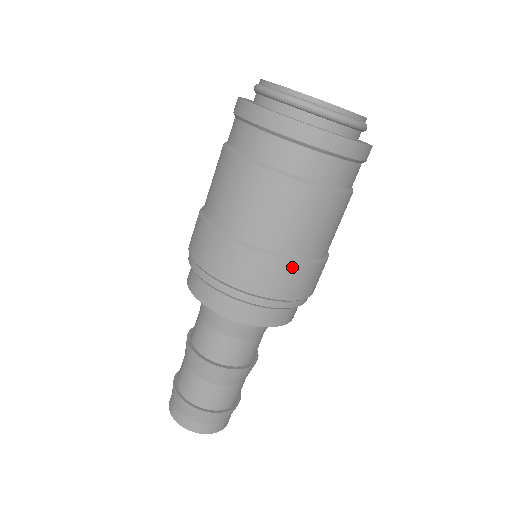
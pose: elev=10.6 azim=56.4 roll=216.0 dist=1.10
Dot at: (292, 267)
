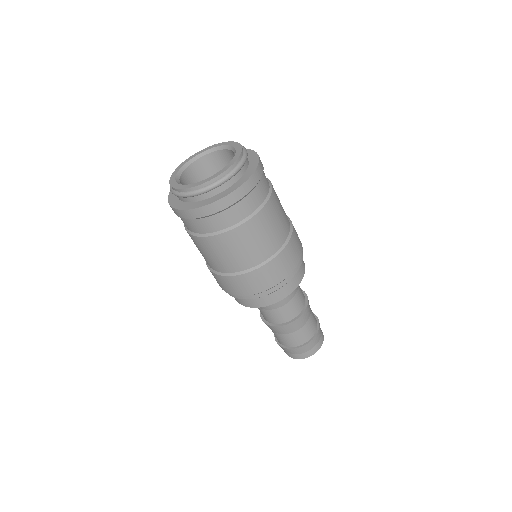
Dot at: (245, 277)
